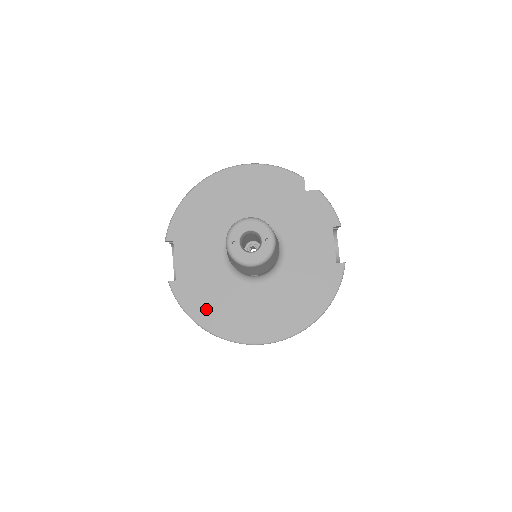
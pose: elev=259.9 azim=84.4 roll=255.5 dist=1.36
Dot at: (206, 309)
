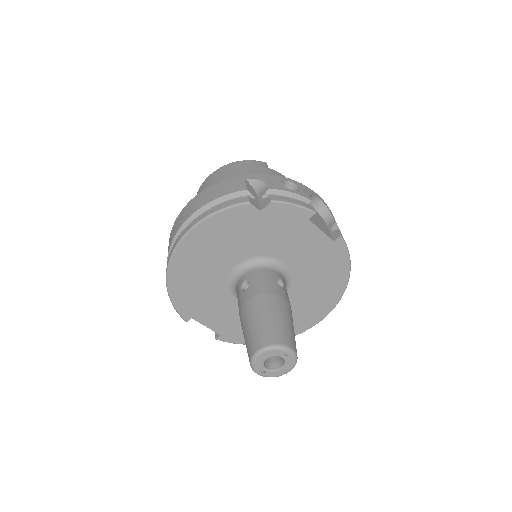
Dot at: occluded
